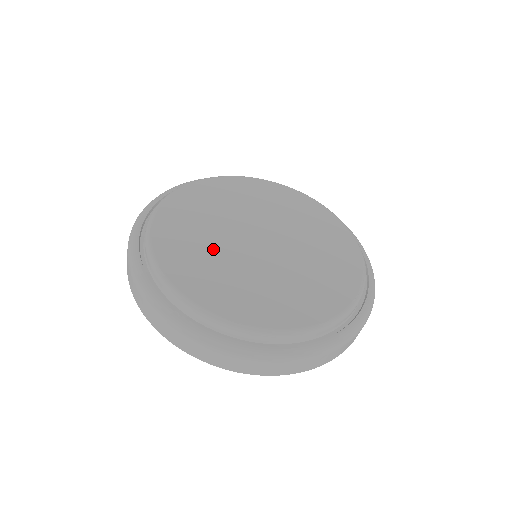
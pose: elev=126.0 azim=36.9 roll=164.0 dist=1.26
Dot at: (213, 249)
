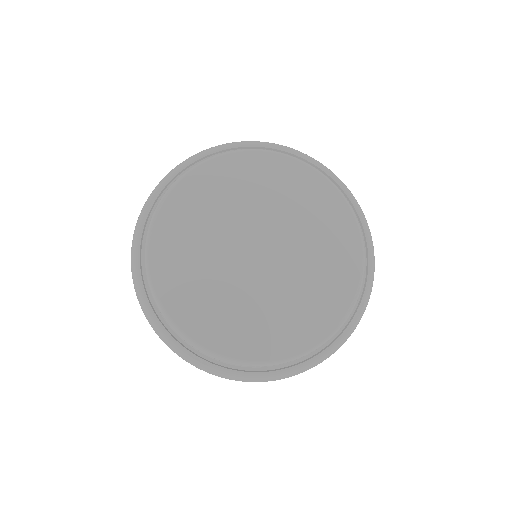
Dot at: (213, 277)
